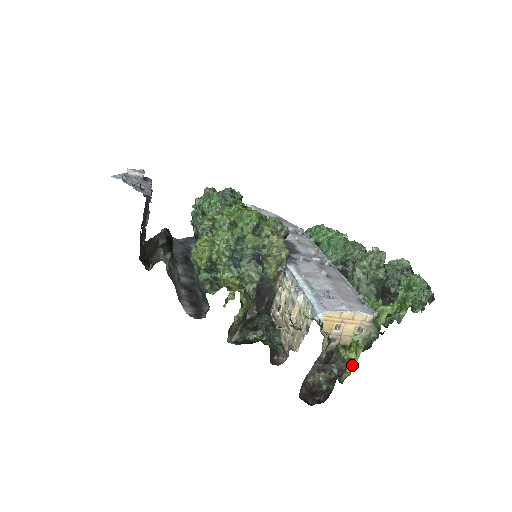
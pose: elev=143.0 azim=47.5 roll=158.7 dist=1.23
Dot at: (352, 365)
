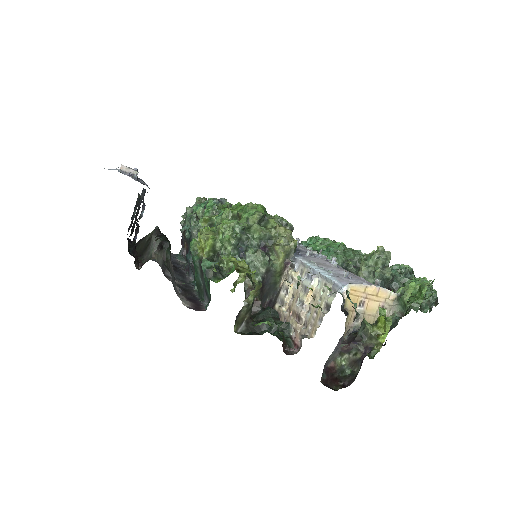
Dot at: (381, 341)
